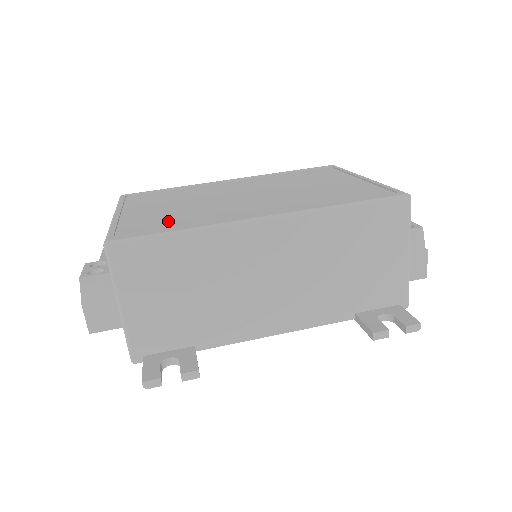
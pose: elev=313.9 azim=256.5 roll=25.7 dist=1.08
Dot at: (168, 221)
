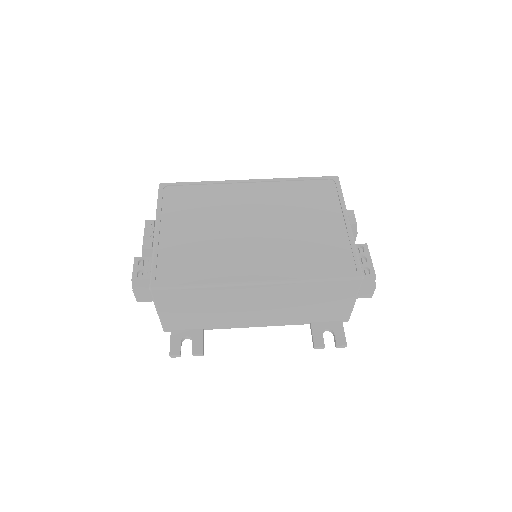
Dot at: (192, 261)
